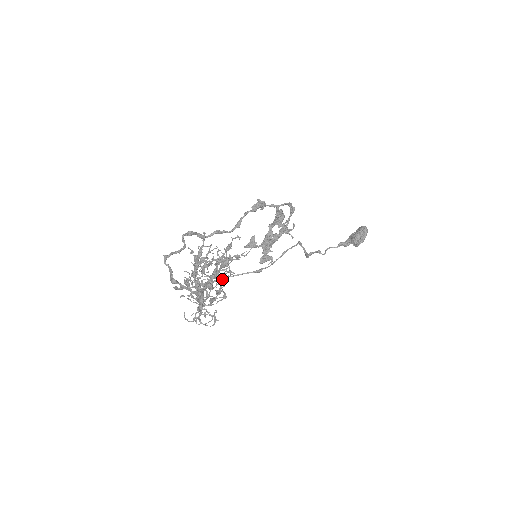
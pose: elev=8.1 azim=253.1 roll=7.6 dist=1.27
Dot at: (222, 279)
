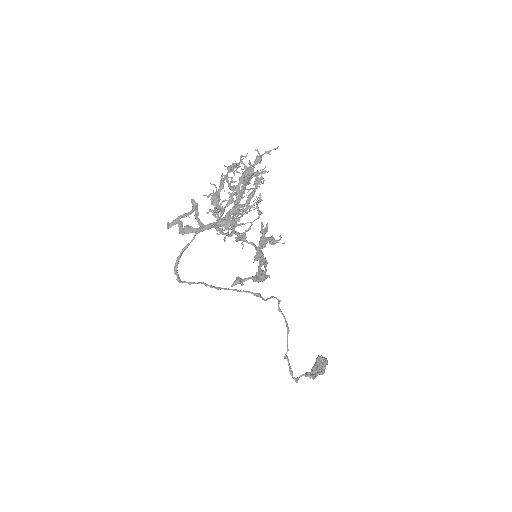
Dot at: occluded
